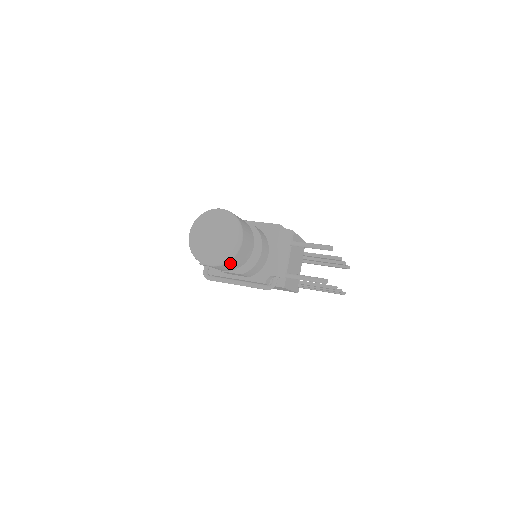
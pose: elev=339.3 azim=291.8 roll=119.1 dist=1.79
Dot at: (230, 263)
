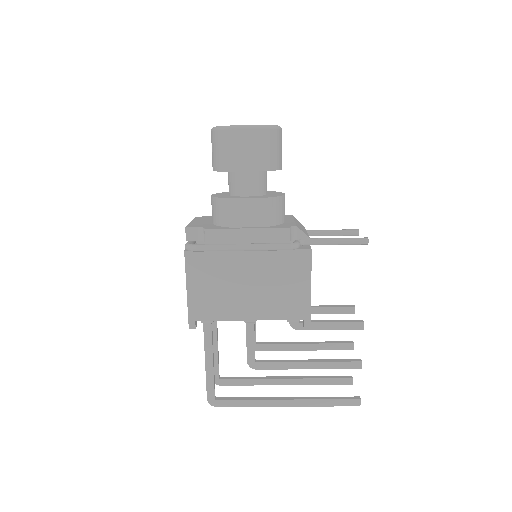
Dot at: (268, 138)
